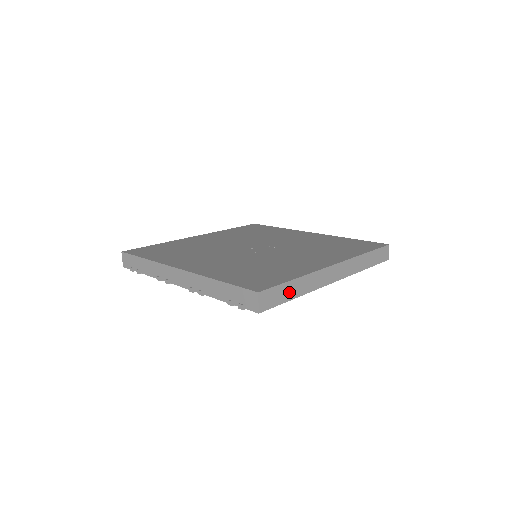
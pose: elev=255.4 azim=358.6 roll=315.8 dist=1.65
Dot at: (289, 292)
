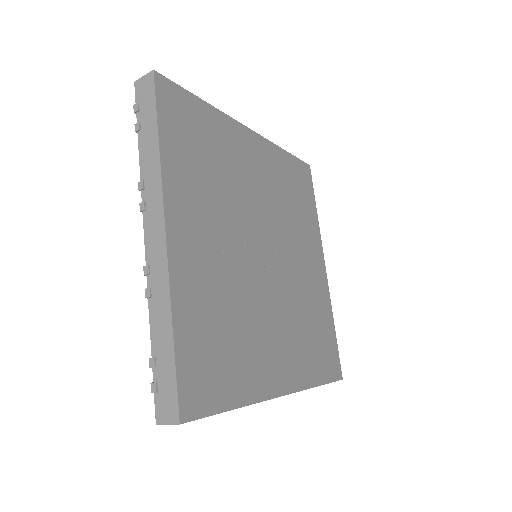
Dot at: occluded
